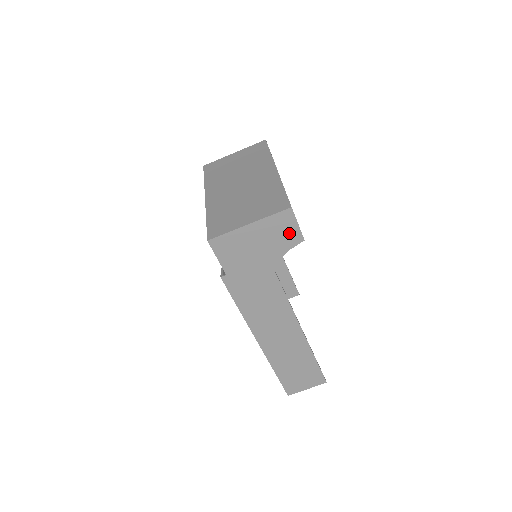
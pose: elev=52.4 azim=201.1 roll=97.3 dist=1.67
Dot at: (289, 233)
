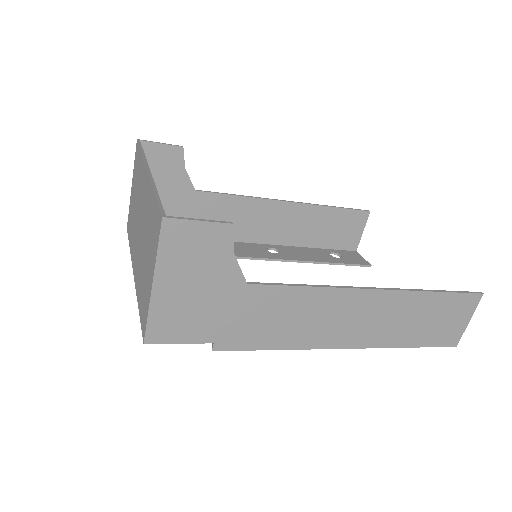
Dot at: (205, 239)
